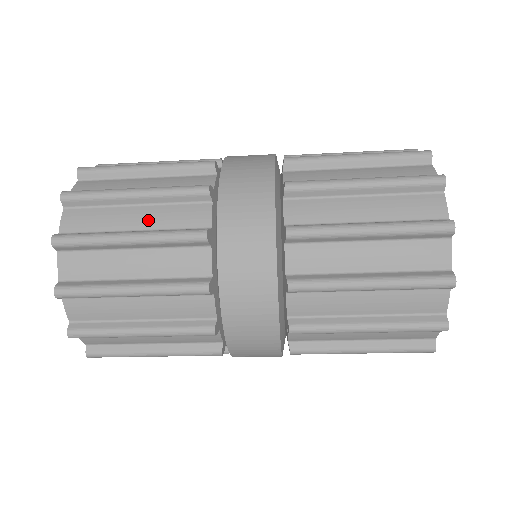
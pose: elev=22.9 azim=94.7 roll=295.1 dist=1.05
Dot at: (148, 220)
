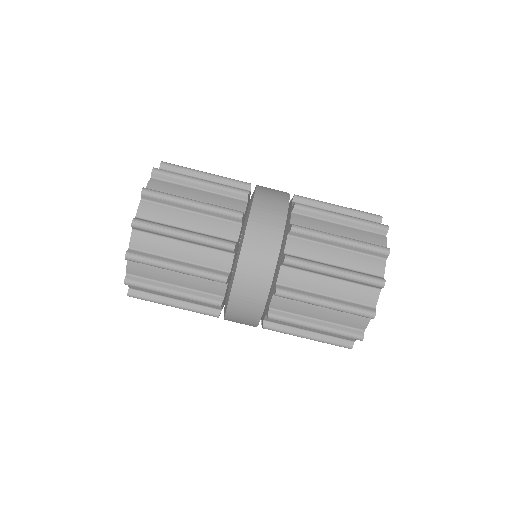
Dot at: (205, 199)
